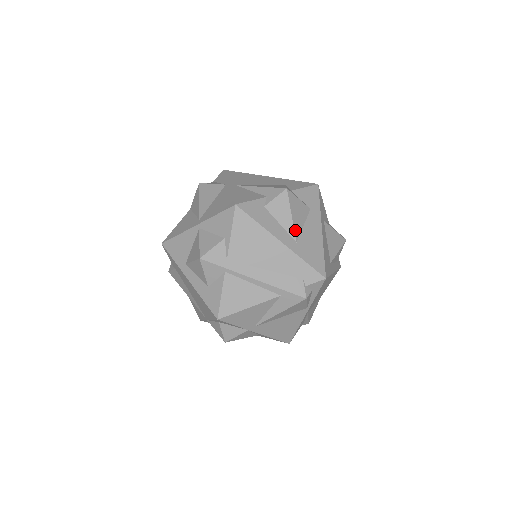
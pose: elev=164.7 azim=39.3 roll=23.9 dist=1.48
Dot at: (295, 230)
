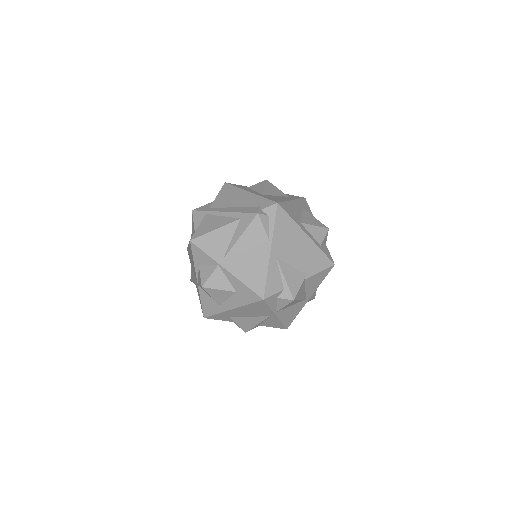
Dot at: (265, 192)
